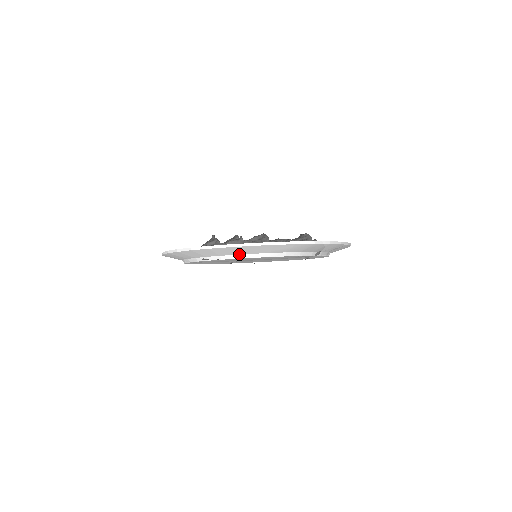
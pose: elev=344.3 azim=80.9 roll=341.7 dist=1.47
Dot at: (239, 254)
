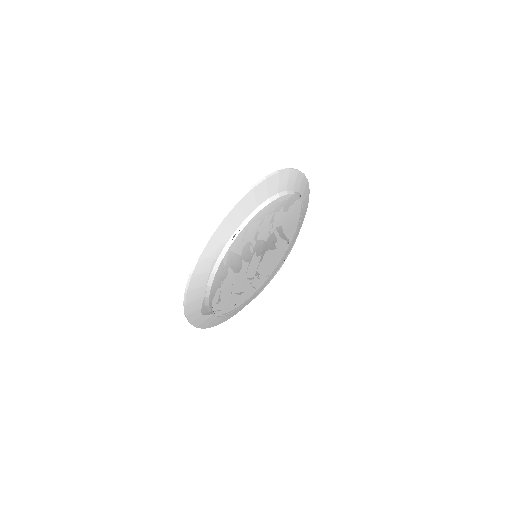
Dot at: (259, 205)
